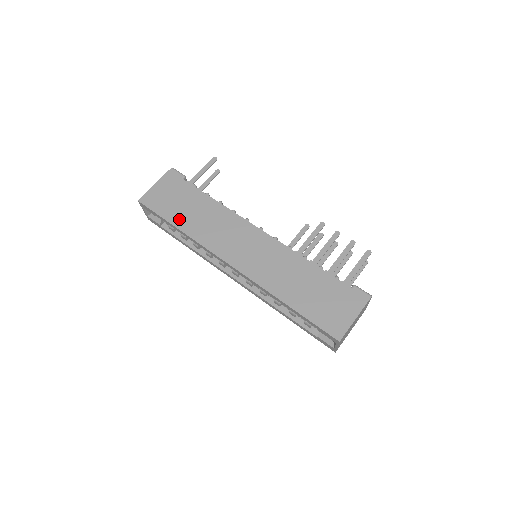
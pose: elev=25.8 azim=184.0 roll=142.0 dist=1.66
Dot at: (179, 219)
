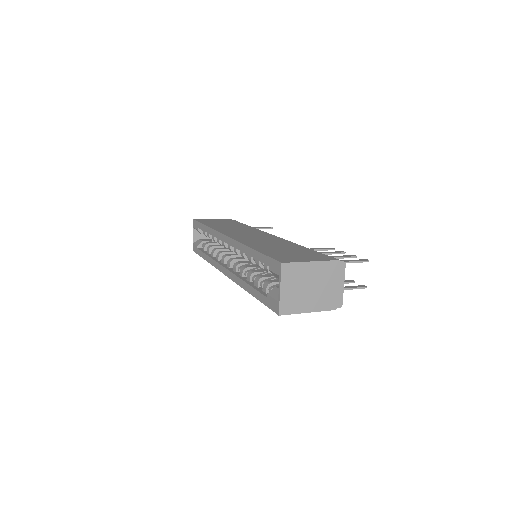
Dot at: occluded
